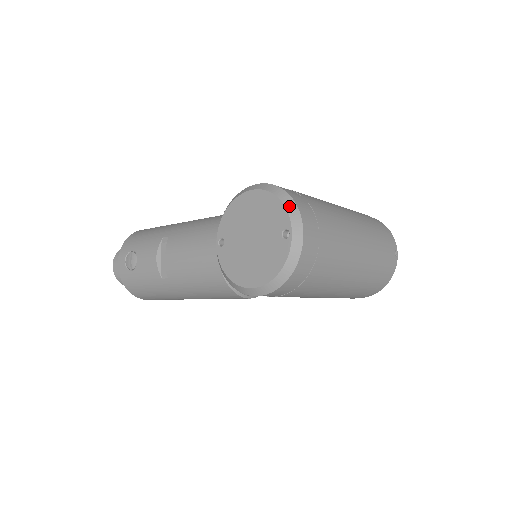
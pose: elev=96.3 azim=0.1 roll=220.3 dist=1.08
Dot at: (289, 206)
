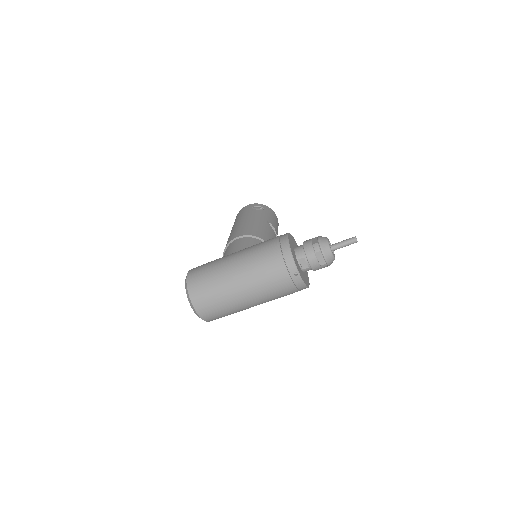
Dot at: (188, 296)
